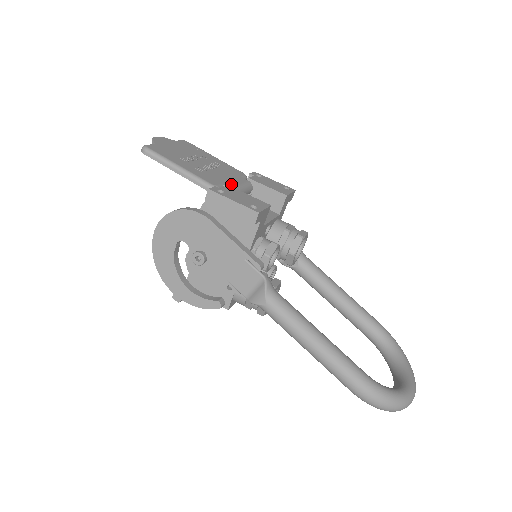
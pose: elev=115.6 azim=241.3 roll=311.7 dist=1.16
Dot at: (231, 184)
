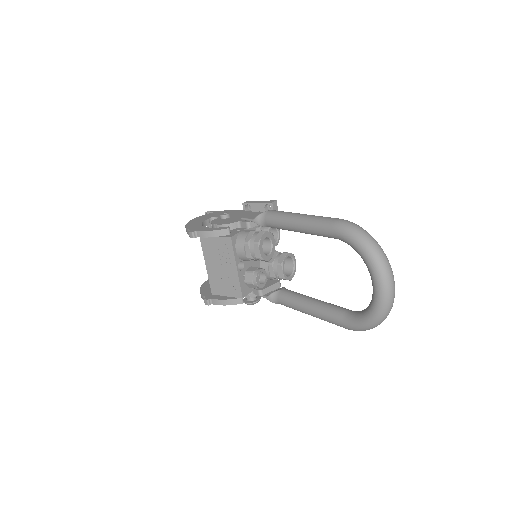
Dot at: occluded
